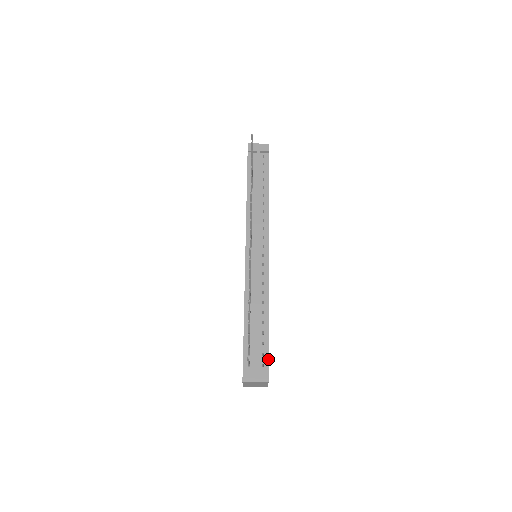
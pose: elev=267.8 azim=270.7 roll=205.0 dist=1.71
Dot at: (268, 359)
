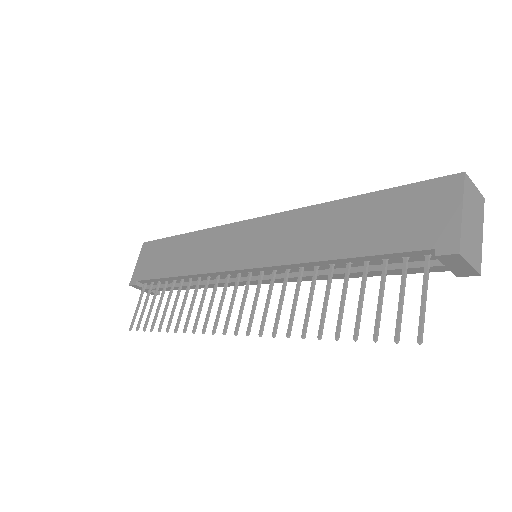
Dot at: occluded
